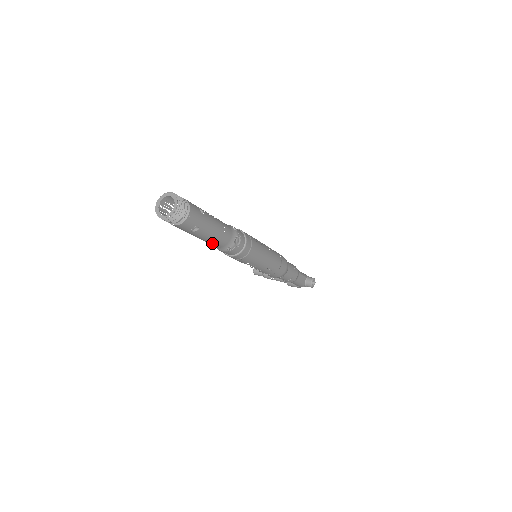
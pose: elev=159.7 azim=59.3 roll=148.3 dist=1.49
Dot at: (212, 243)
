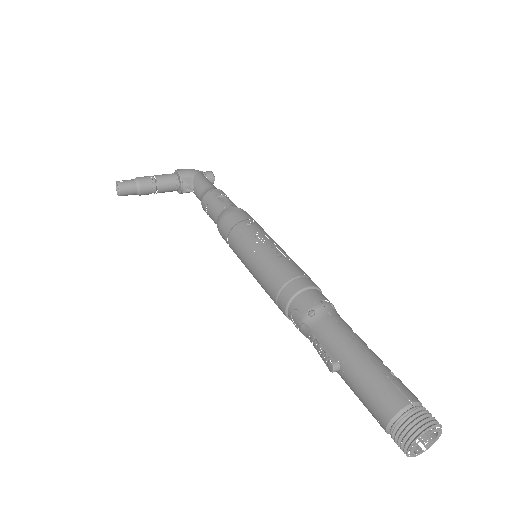
Dot at: occluded
